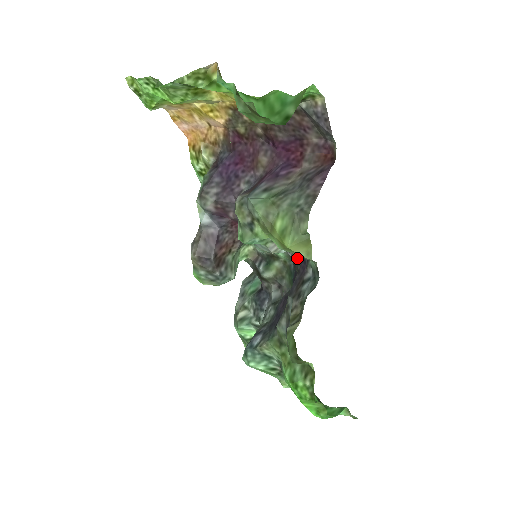
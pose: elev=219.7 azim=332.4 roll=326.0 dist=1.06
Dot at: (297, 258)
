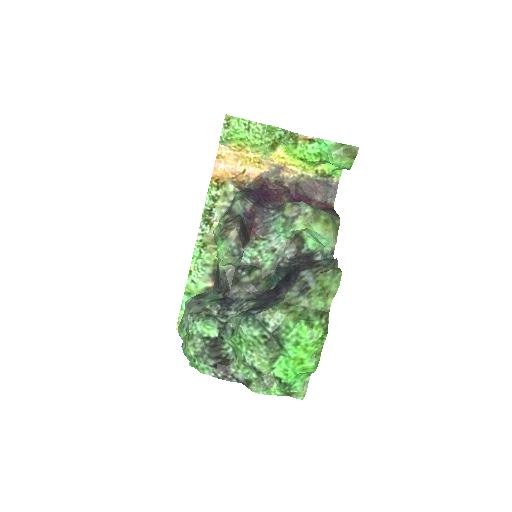
Dot at: (297, 257)
